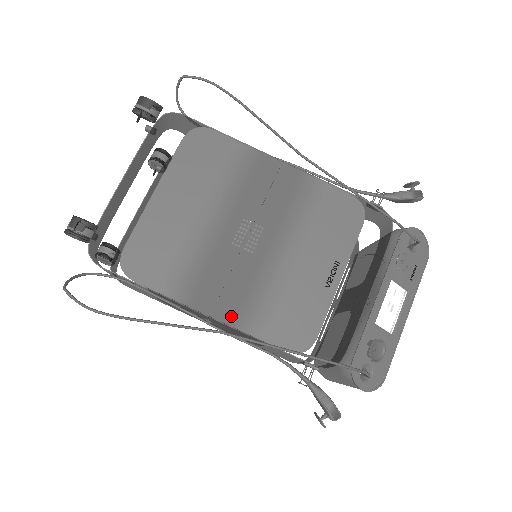
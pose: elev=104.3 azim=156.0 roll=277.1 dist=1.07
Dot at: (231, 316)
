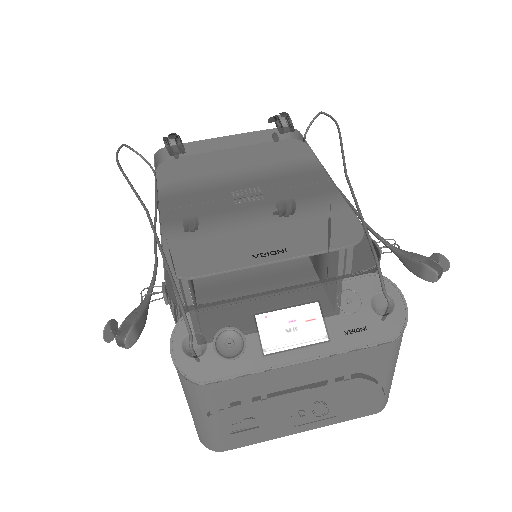
Dot at: (170, 220)
